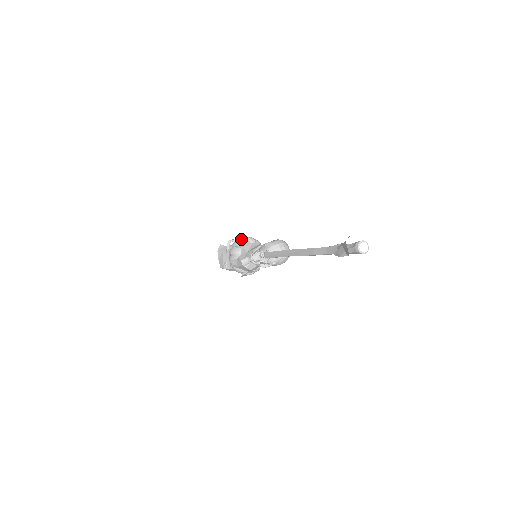
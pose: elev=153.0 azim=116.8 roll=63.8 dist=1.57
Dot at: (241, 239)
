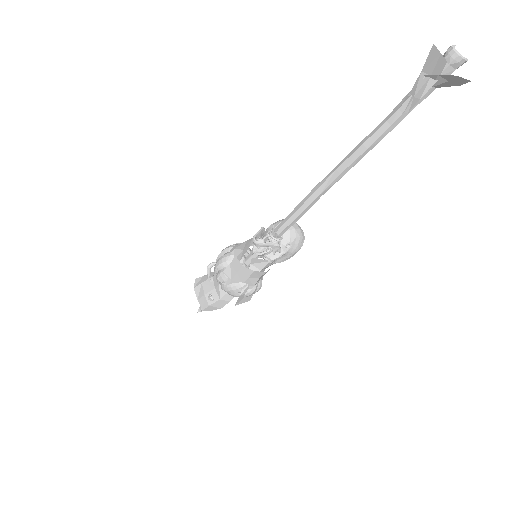
Dot at: (228, 246)
